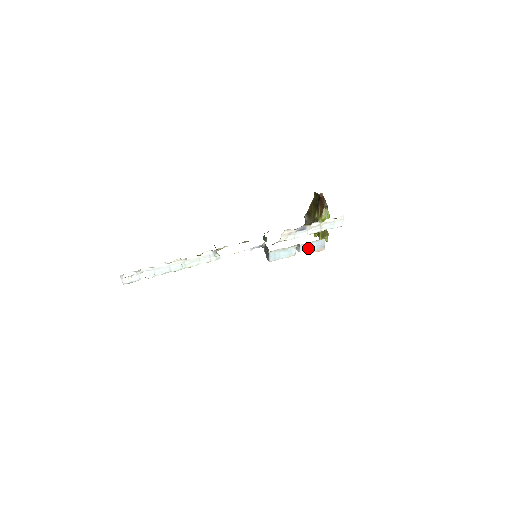
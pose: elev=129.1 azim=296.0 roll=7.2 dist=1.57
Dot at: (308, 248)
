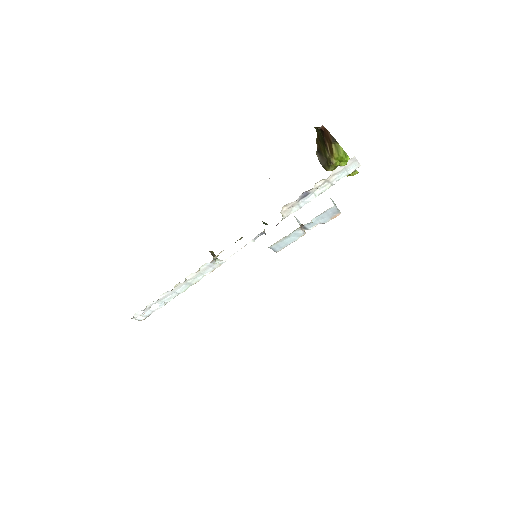
Dot at: (317, 222)
